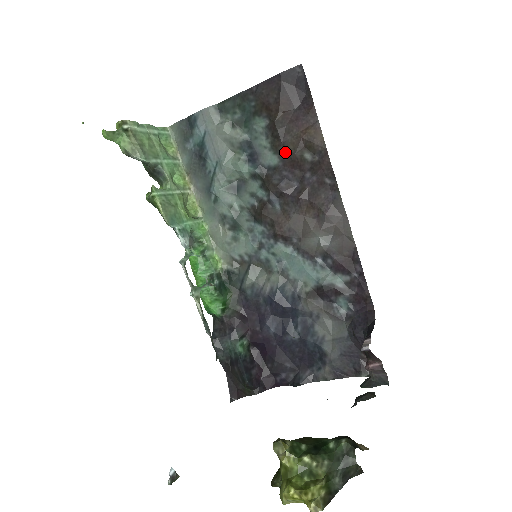
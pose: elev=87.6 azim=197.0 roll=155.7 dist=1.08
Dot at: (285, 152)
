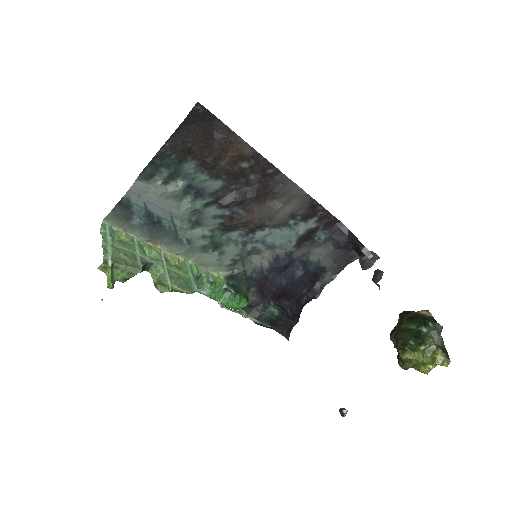
Dot at: (225, 174)
